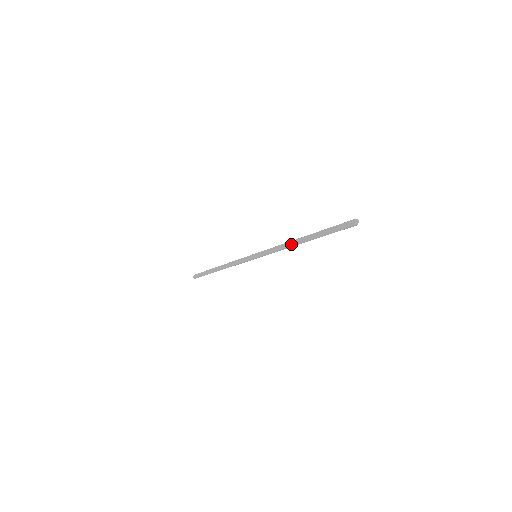
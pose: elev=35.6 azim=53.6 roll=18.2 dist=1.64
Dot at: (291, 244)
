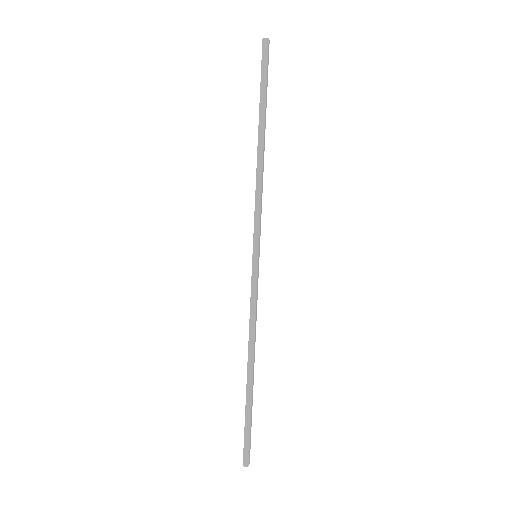
Dot at: (249, 347)
